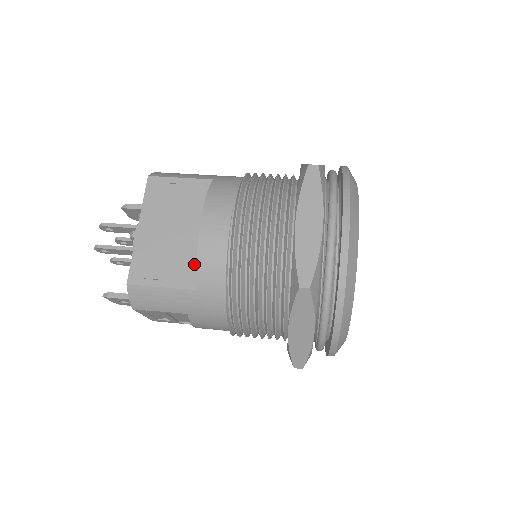
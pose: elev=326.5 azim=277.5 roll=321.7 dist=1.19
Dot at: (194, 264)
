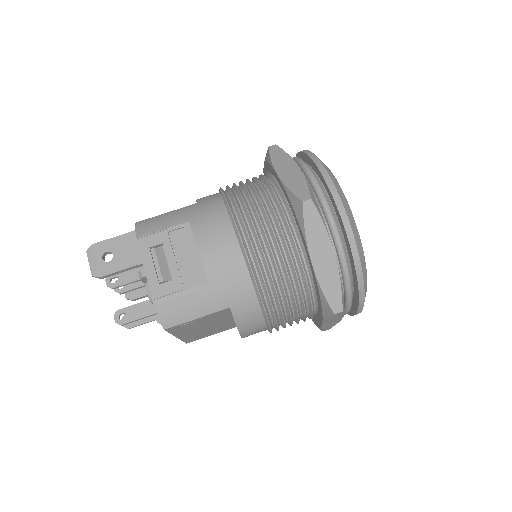
Dot at: (233, 324)
